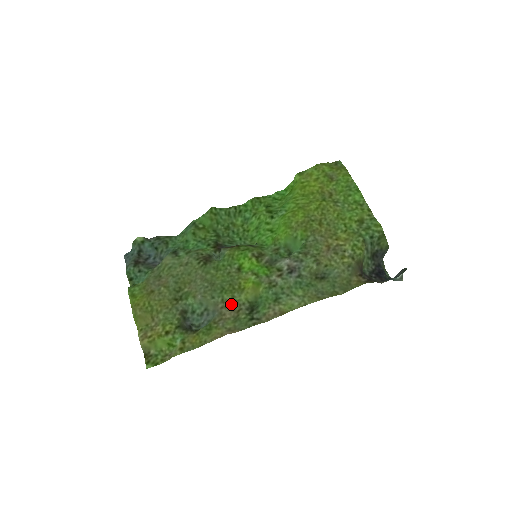
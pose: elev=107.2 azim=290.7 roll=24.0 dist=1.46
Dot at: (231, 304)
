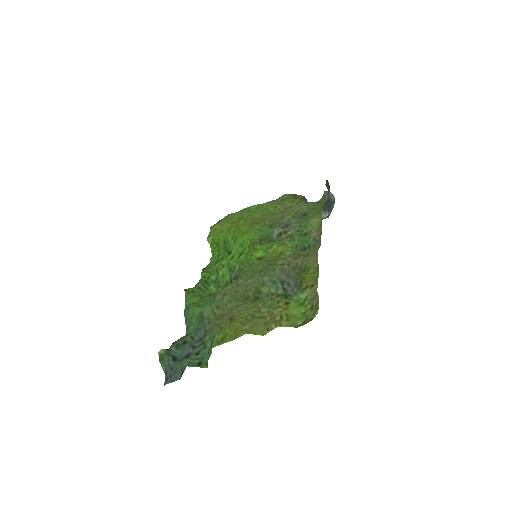
Dot at: (289, 259)
